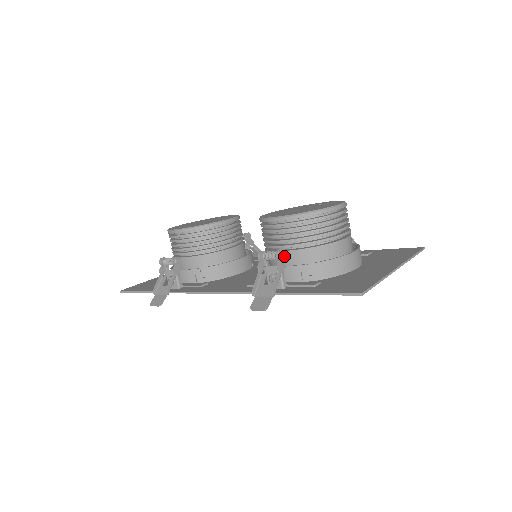
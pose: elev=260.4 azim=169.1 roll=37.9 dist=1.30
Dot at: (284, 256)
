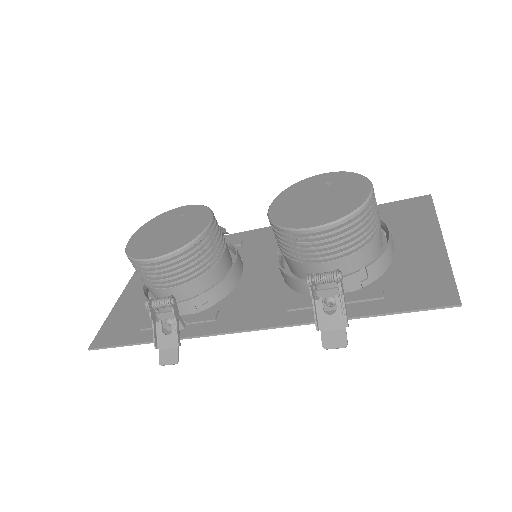
Dot at: (342, 276)
